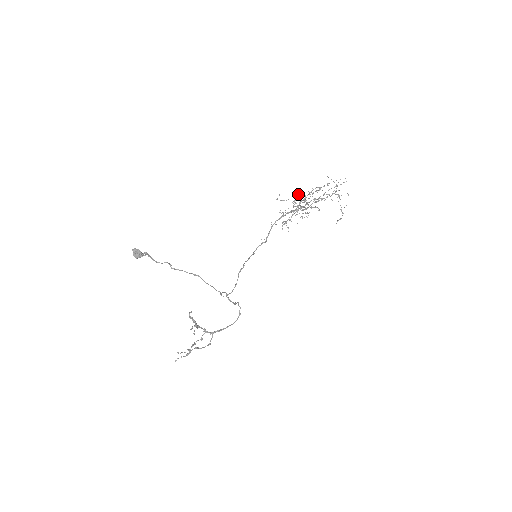
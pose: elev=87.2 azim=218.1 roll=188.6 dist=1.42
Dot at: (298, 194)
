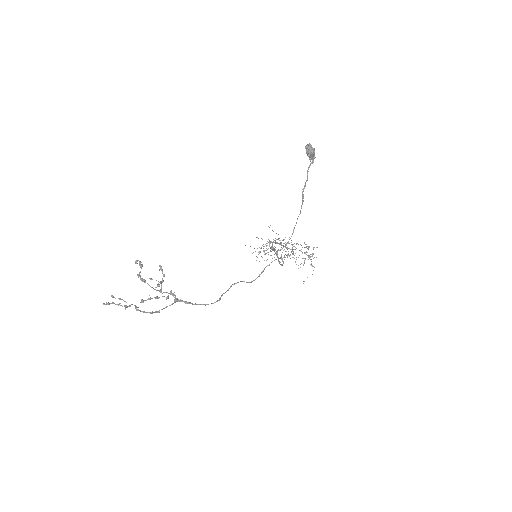
Dot at: occluded
